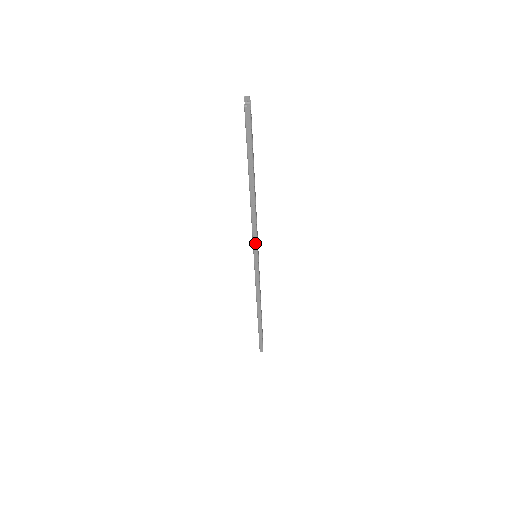
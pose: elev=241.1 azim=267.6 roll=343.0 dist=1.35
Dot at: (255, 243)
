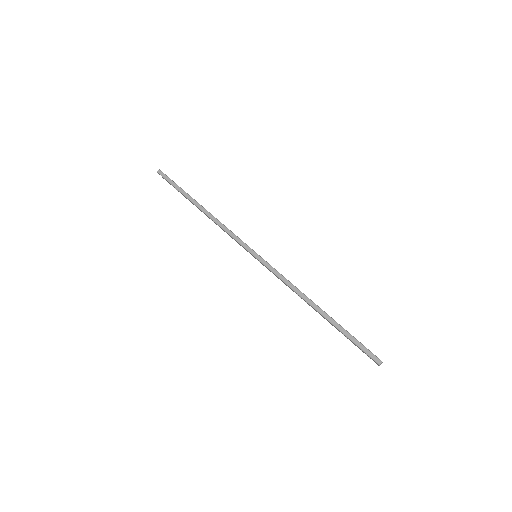
Dot at: (237, 239)
